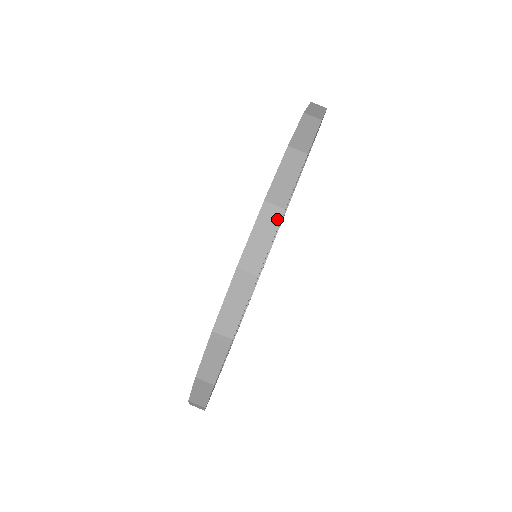
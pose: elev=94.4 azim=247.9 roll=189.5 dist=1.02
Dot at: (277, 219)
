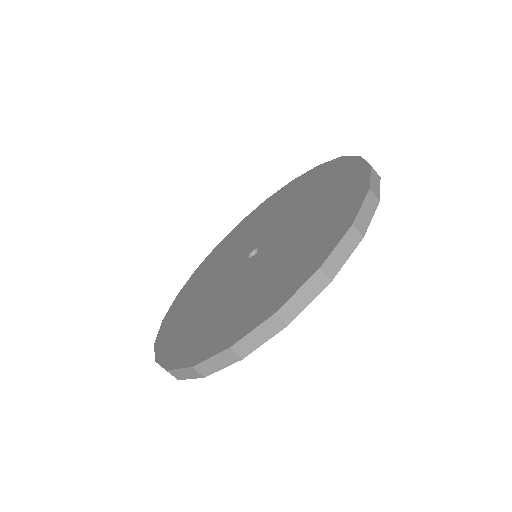
Dot at: (376, 205)
